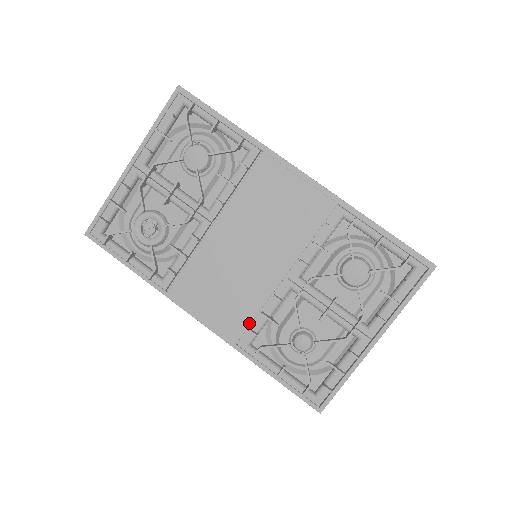
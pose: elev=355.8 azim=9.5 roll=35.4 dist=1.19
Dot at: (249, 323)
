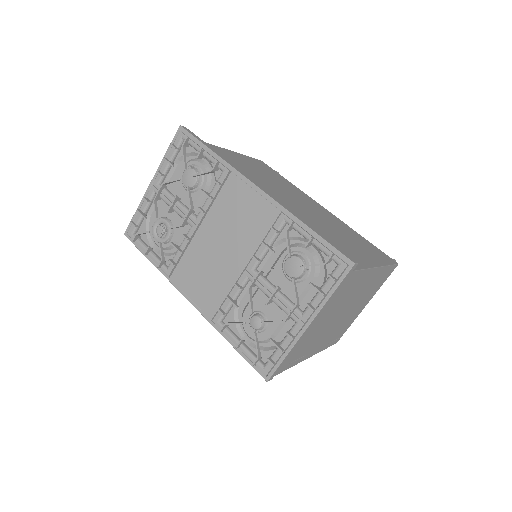
Dot at: (220, 304)
